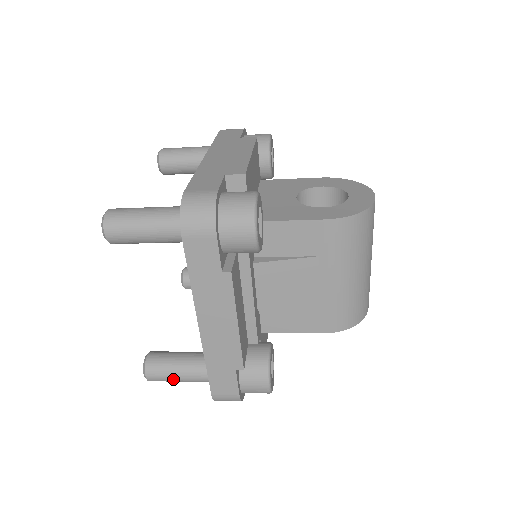
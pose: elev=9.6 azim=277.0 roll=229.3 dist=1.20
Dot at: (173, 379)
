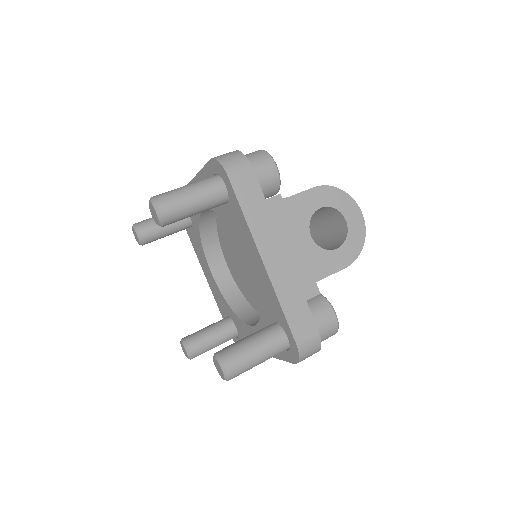
Dot at: occluded
